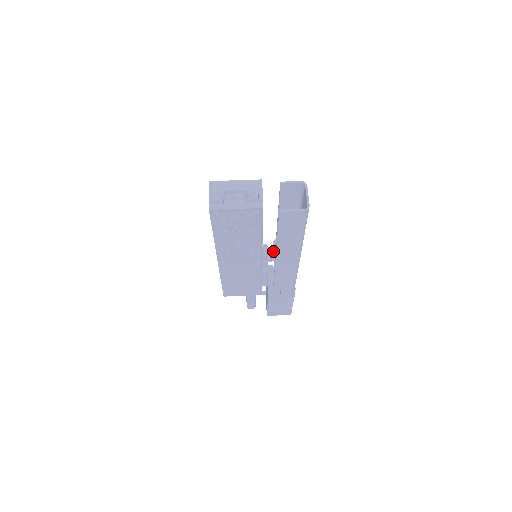
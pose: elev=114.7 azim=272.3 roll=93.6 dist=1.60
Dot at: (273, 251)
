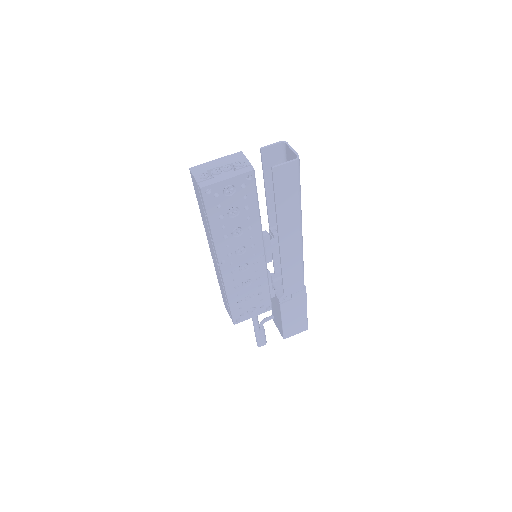
Dot at: (273, 239)
